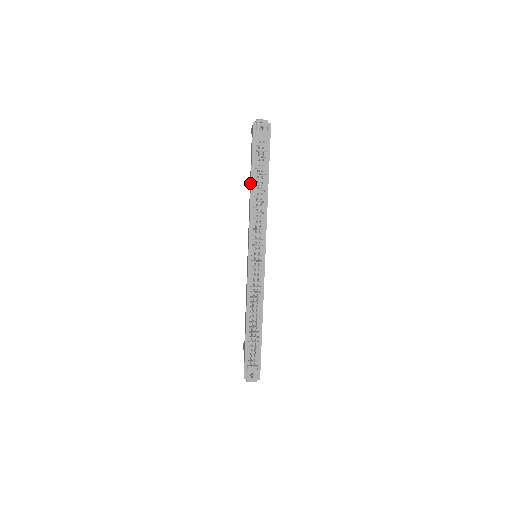
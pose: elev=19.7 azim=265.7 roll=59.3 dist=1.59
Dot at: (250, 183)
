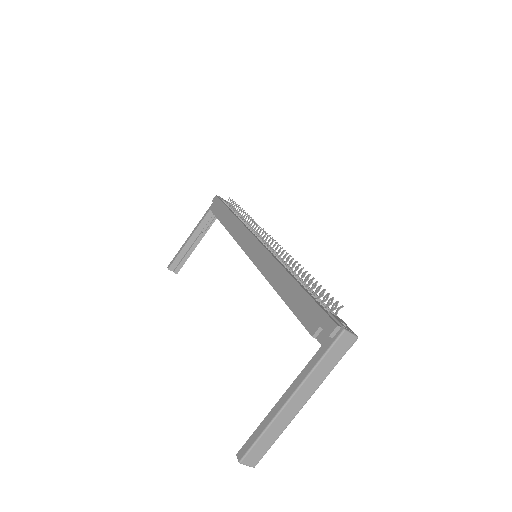
Dot at: (226, 216)
